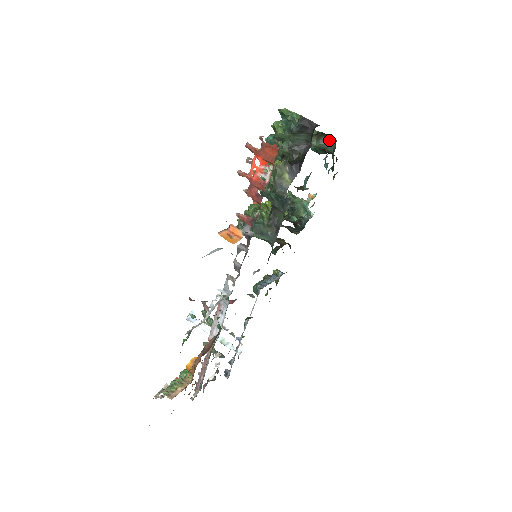
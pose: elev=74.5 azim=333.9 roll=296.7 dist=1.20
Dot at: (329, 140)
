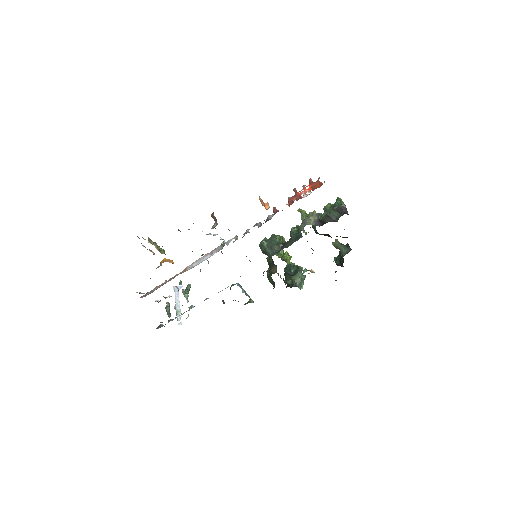
Dot at: (348, 248)
